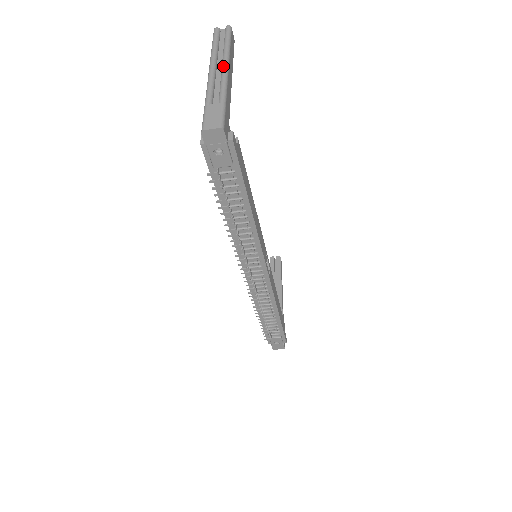
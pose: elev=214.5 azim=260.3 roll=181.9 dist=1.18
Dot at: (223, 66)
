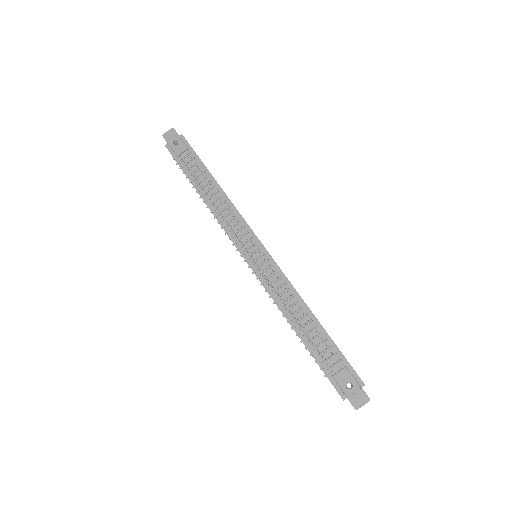
Dot at: occluded
